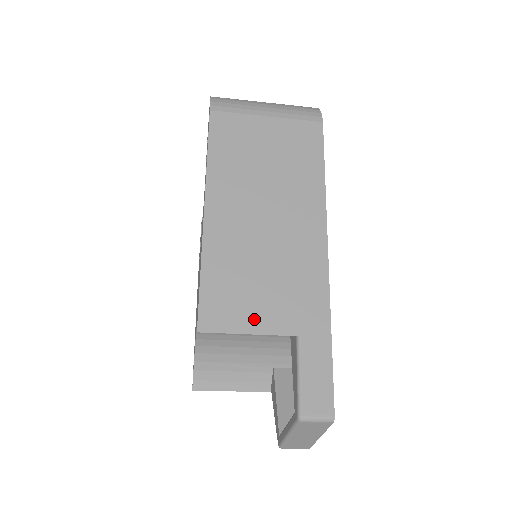
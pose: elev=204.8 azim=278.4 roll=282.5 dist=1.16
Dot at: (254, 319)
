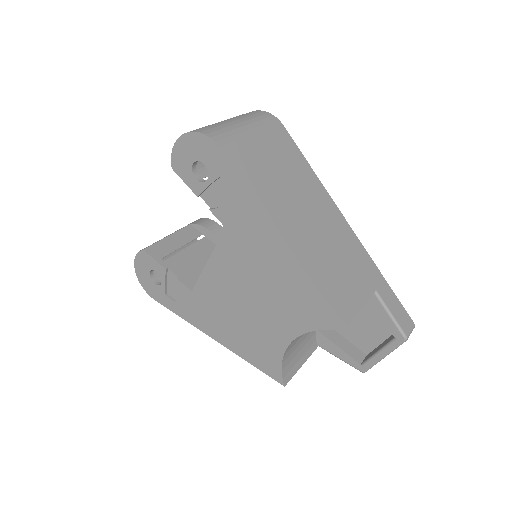
Dot at: (356, 298)
